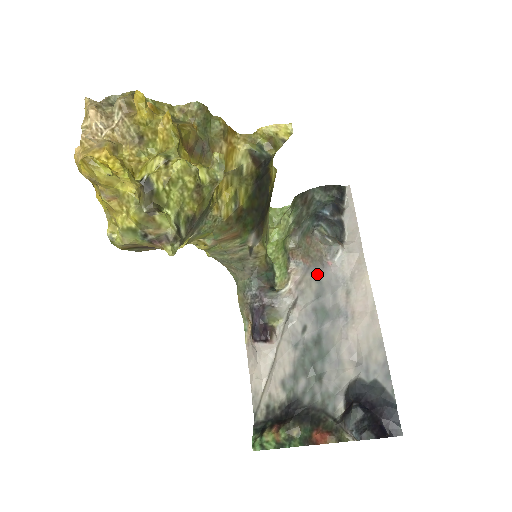
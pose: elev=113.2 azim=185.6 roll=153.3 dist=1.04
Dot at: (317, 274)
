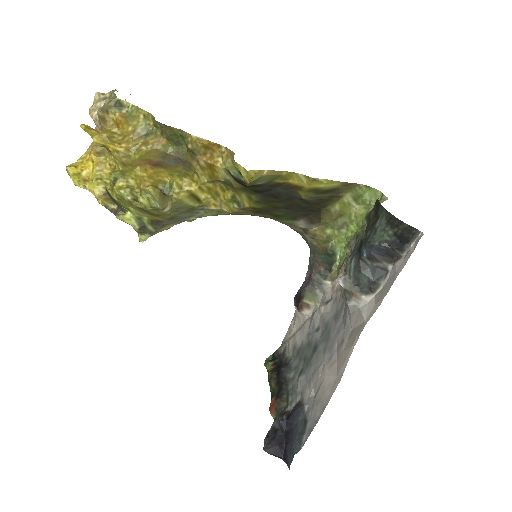
Dot at: occluded
